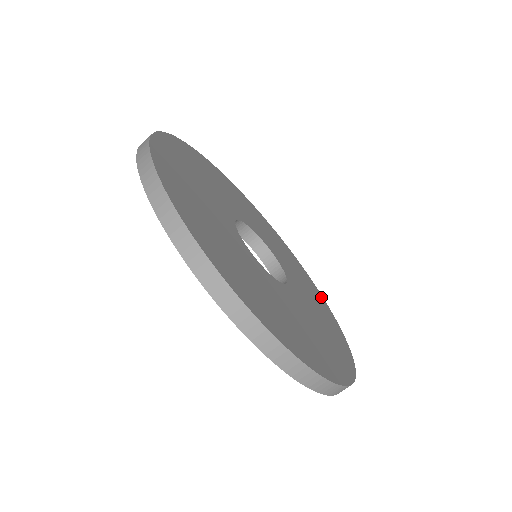
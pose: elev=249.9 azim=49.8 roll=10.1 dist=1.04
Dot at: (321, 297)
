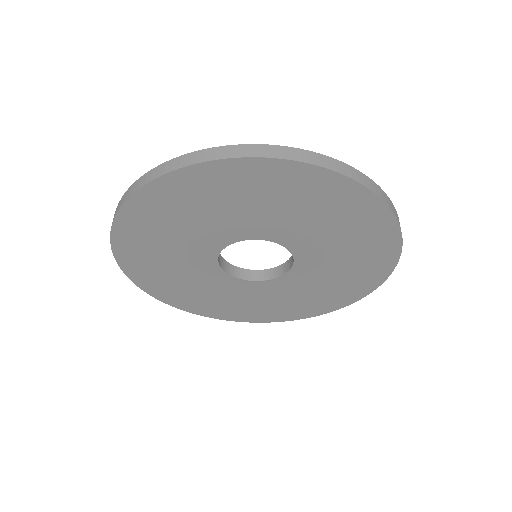
Dot at: occluded
